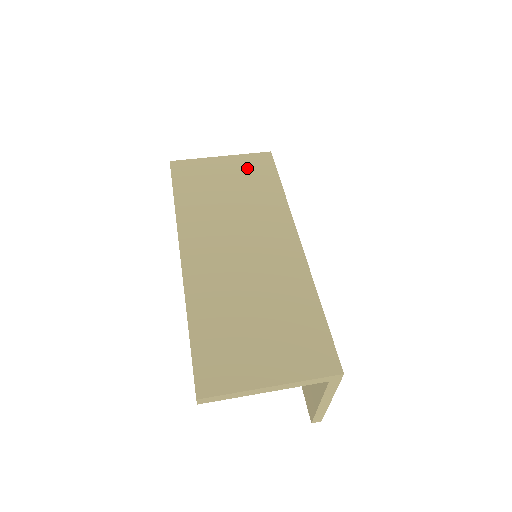
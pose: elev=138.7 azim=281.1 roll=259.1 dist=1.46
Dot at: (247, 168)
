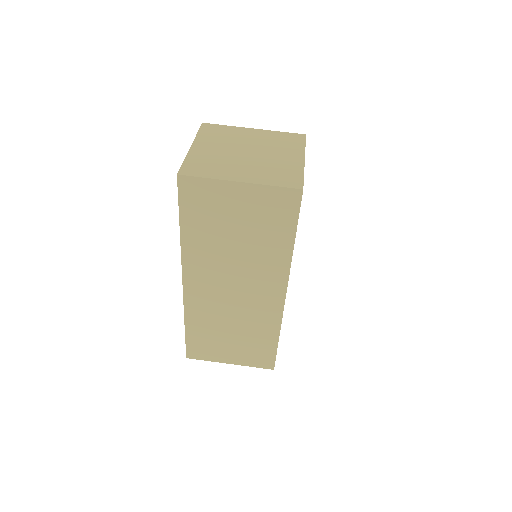
Dot at: (265, 208)
